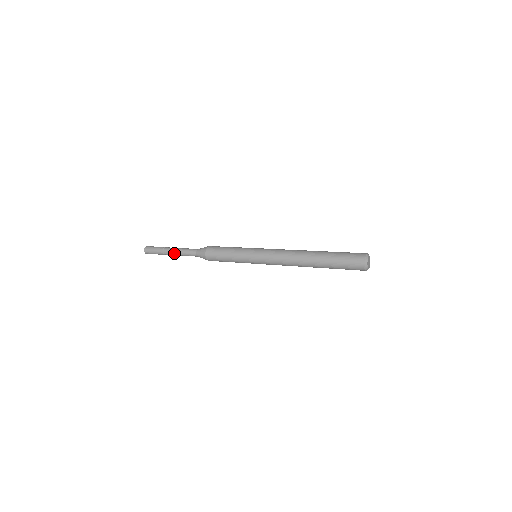
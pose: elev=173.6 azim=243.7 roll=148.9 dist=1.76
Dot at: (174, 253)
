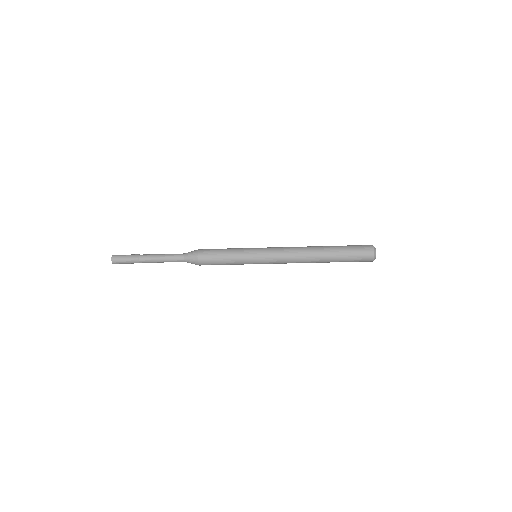
Dot at: (154, 261)
